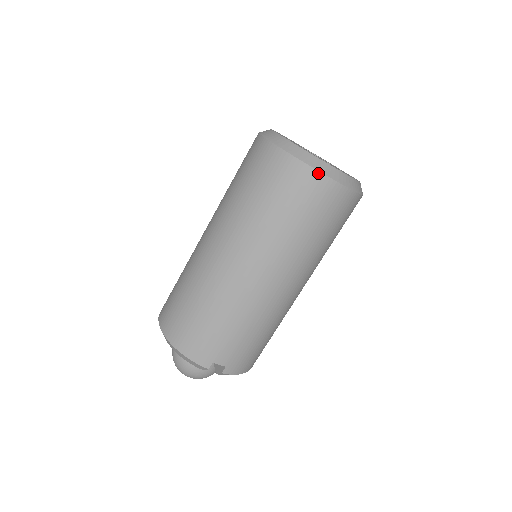
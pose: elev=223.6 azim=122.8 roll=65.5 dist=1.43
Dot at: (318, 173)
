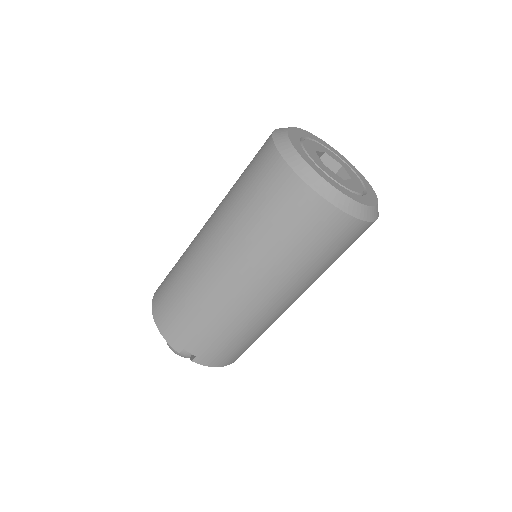
Dot at: (309, 189)
